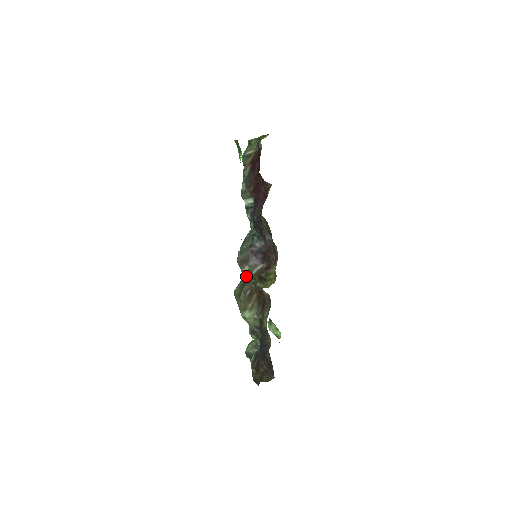
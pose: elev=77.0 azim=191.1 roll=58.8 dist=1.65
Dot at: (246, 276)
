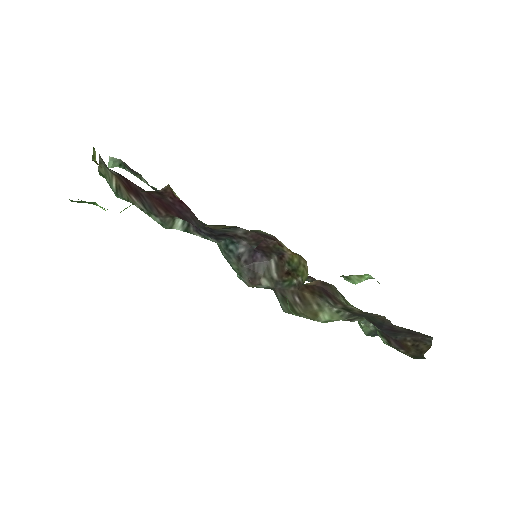
Dot at: (274, 288)
